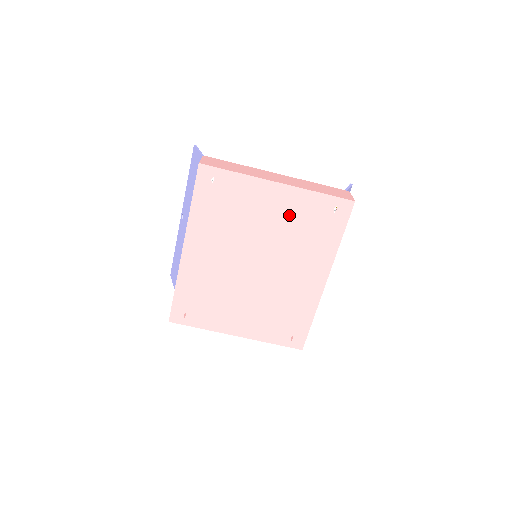
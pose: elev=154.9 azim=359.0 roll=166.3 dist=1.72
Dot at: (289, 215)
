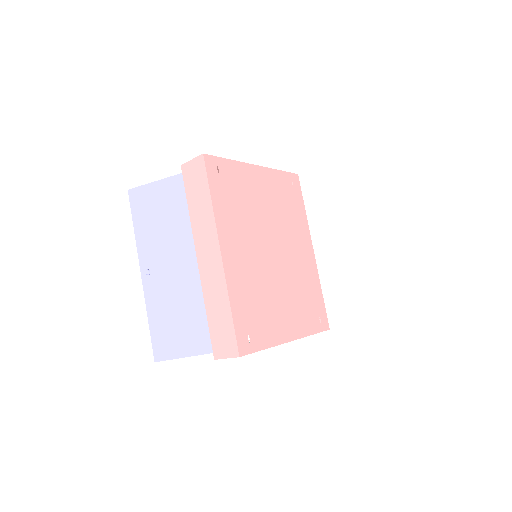
Dot at: (273, 194)
